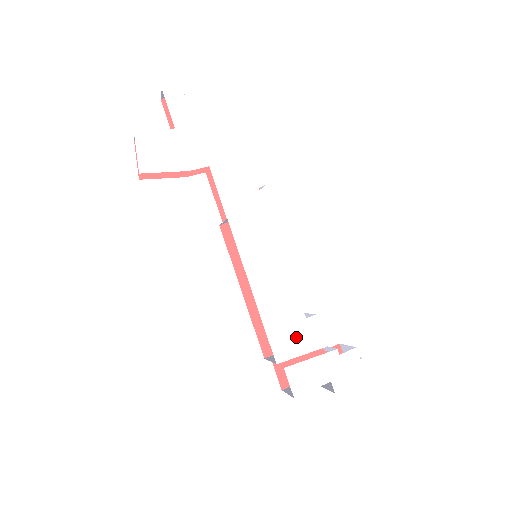
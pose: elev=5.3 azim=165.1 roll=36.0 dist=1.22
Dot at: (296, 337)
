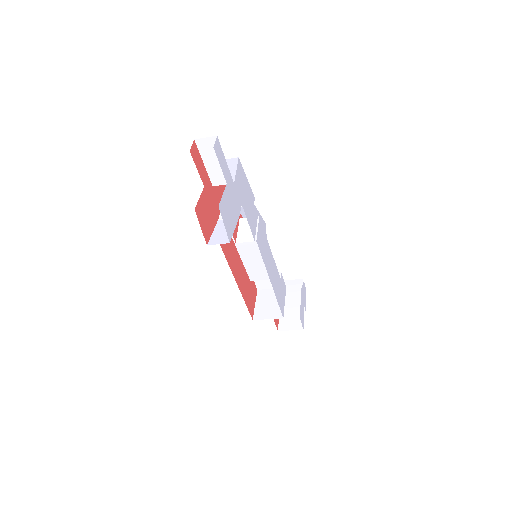
Dot at: (282, 294)
